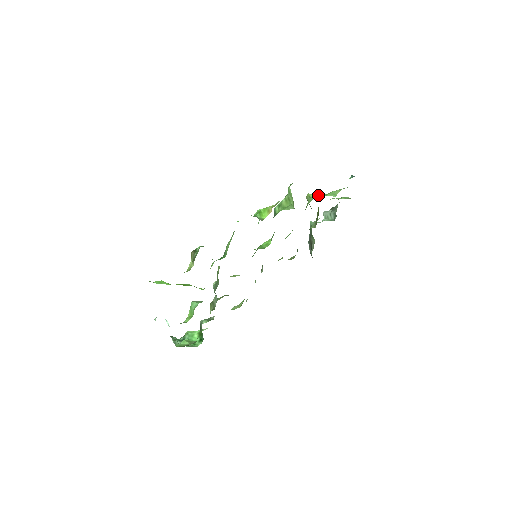
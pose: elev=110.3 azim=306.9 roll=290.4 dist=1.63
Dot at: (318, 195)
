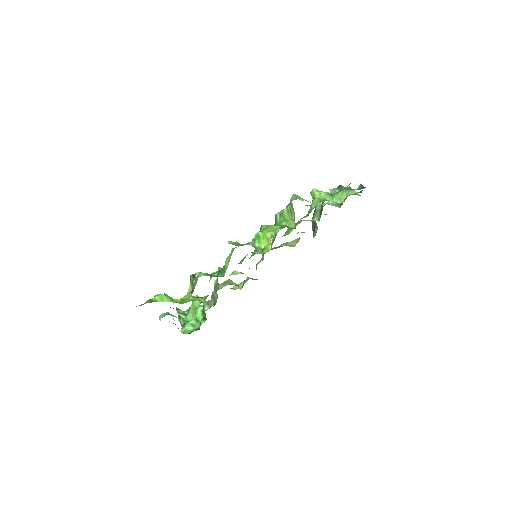
Dot at: (323, 194)
